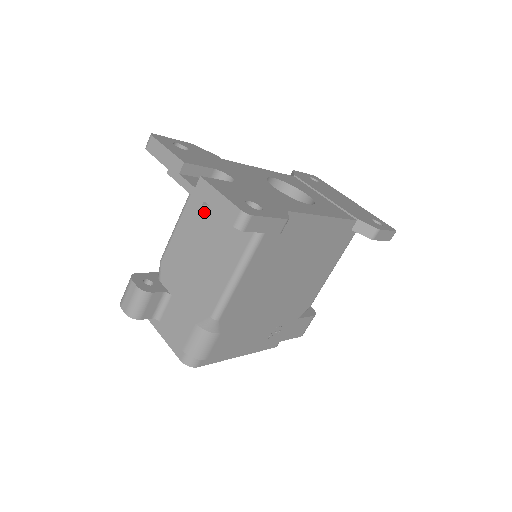
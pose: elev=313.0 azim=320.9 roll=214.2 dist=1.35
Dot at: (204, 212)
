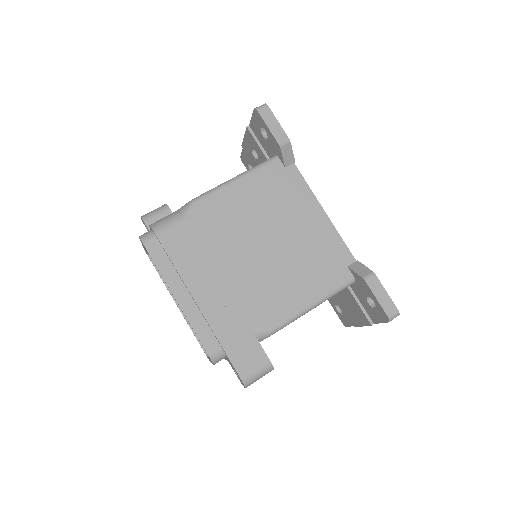
Dot at: occluded
